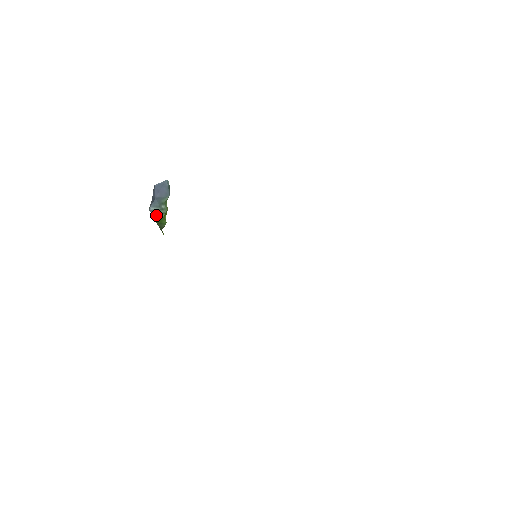
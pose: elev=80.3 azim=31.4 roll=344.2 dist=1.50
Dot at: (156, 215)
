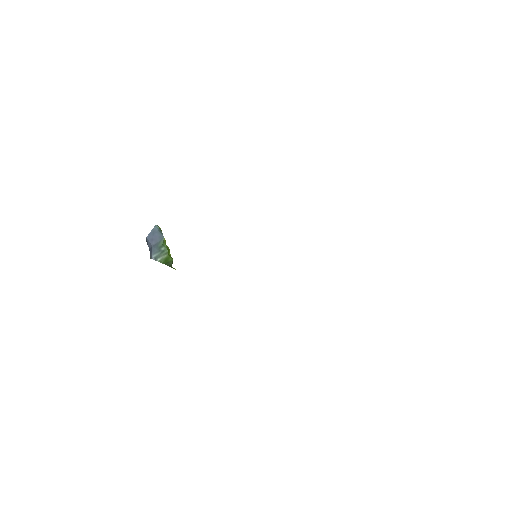
Dot at: (160, 259)
